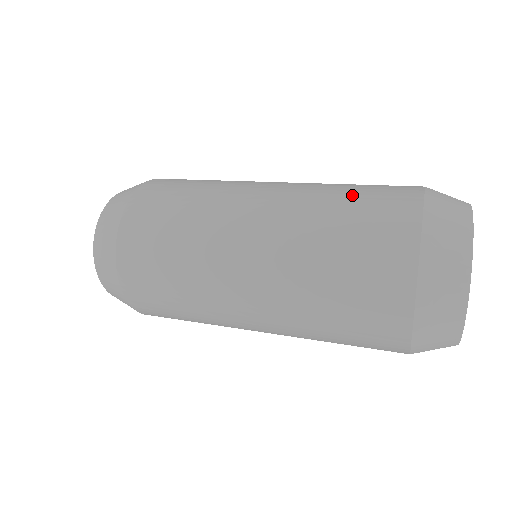
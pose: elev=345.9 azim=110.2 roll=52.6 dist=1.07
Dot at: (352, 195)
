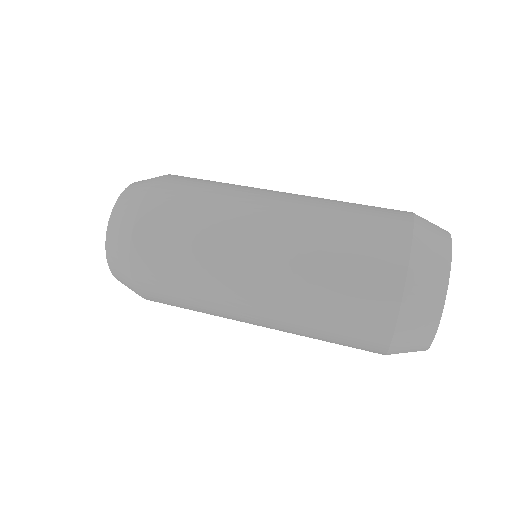
Dot at: (355, 205)
